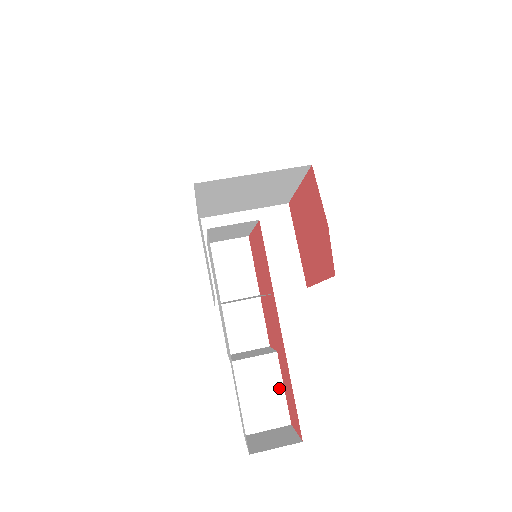
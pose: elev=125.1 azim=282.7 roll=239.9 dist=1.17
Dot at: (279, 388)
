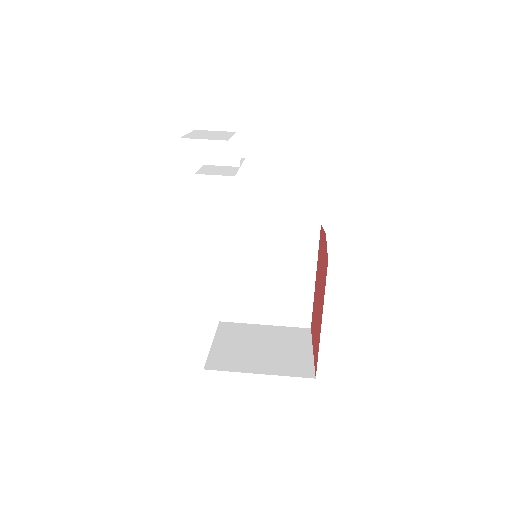
Dot at: (227, 136)
